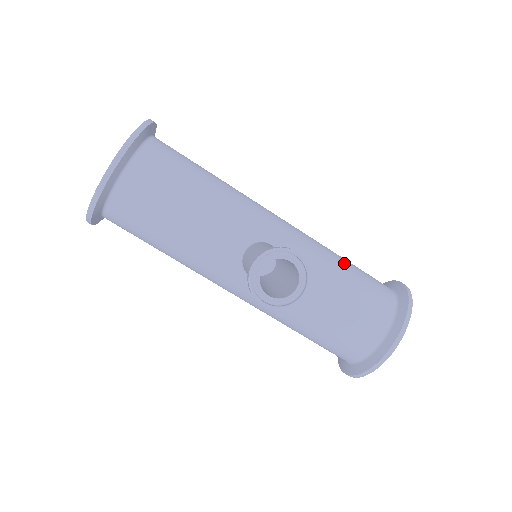
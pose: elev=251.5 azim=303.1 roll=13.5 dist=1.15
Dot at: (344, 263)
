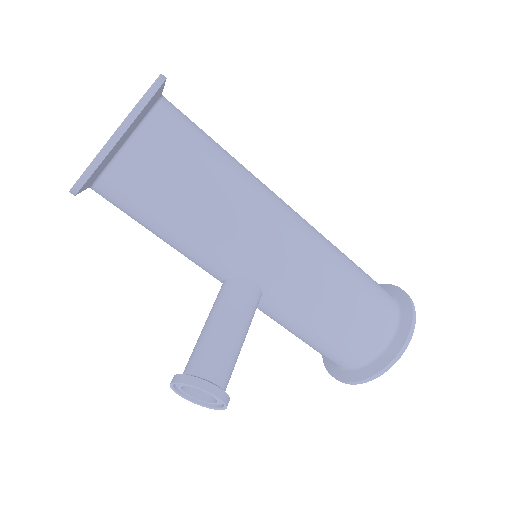
Dot at: (345, 303)
